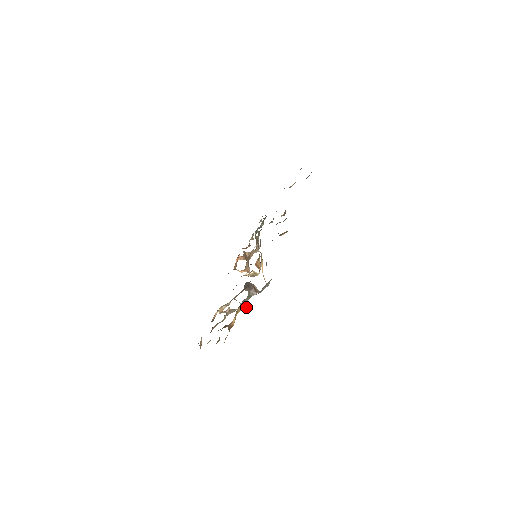
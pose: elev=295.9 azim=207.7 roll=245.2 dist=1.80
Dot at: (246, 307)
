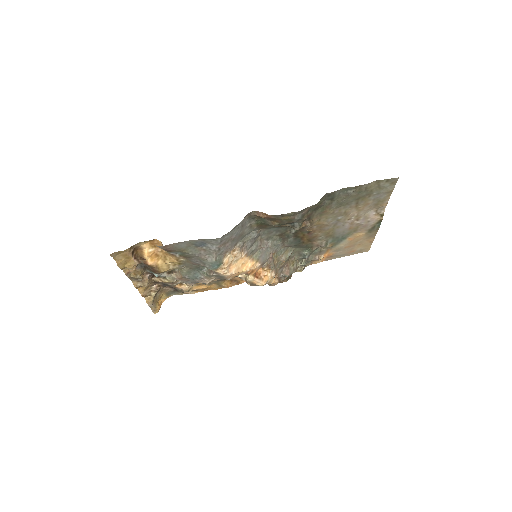
Dot at: occluded
